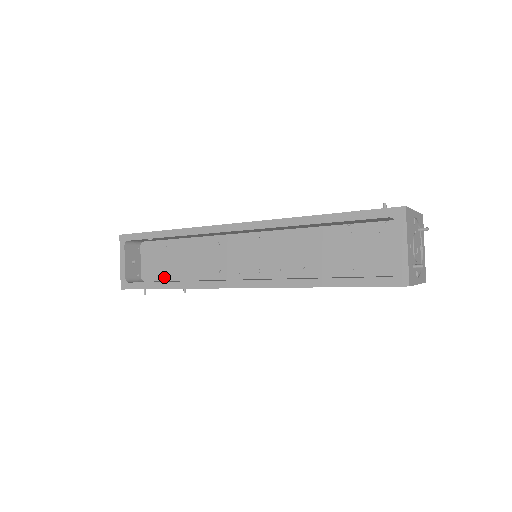
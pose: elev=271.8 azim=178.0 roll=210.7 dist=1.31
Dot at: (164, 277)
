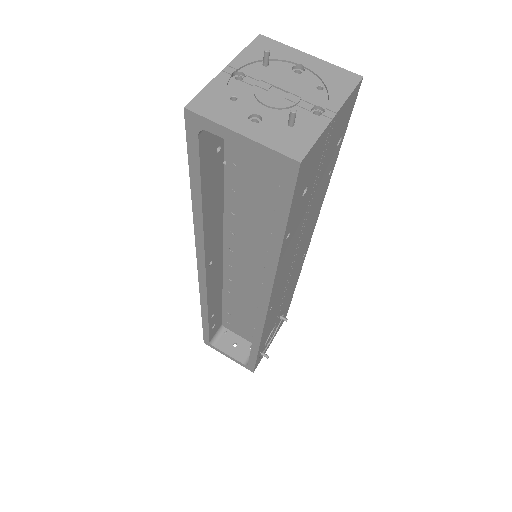
Dot at: occluded
